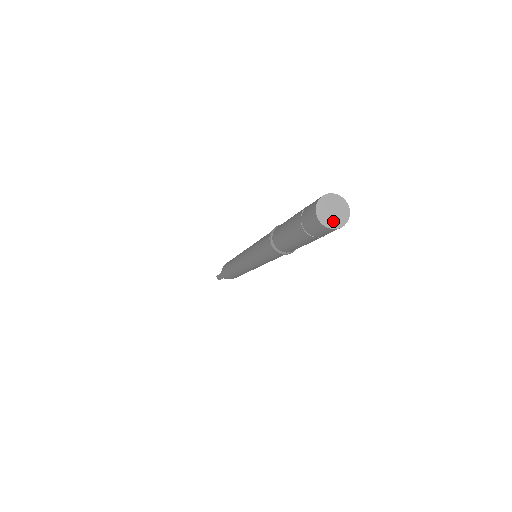
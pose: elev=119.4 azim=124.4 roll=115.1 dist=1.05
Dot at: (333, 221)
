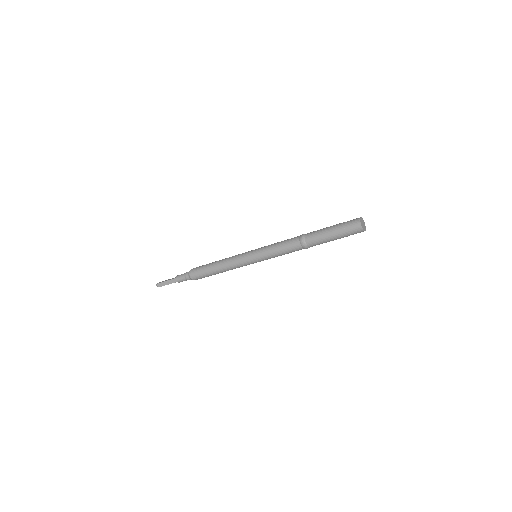
Dot at: (364, 228)
